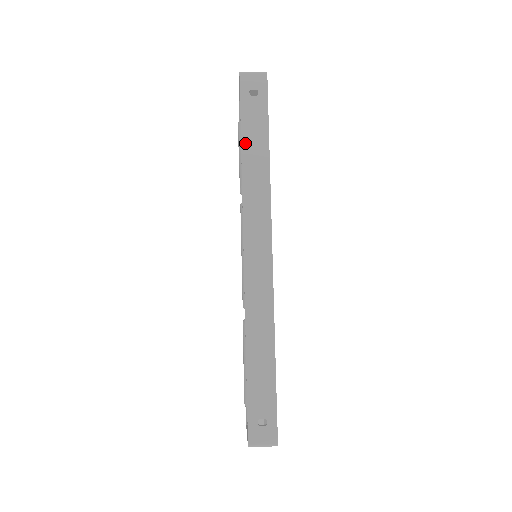
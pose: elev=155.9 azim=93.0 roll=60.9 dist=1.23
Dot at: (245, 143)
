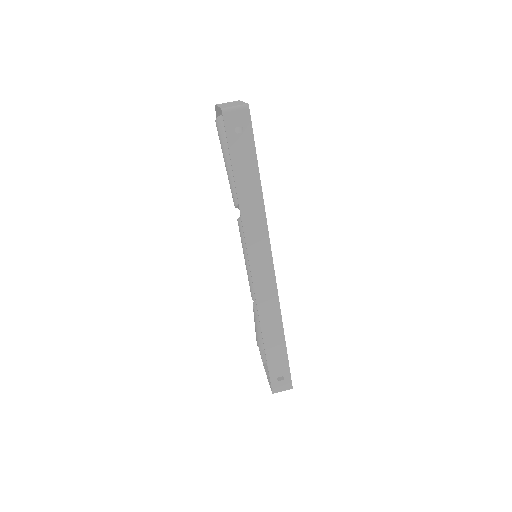
Dot at: (238, 181)
